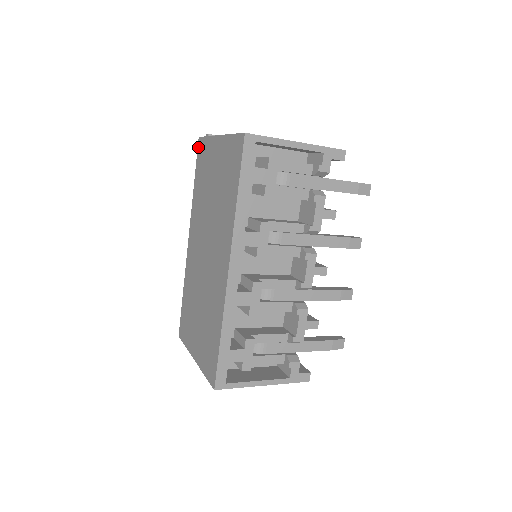
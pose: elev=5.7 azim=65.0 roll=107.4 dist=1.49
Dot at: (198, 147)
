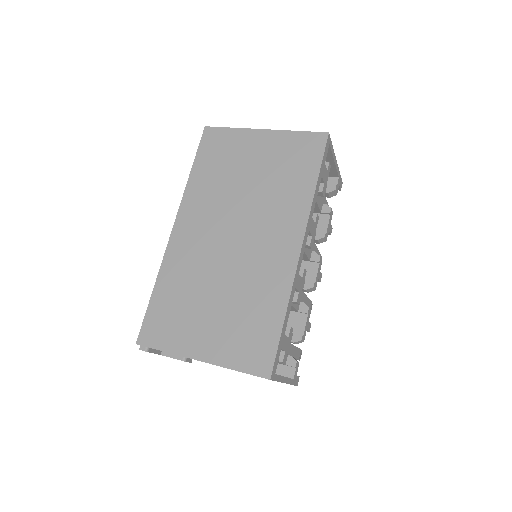
Dot at: (204, 135)
